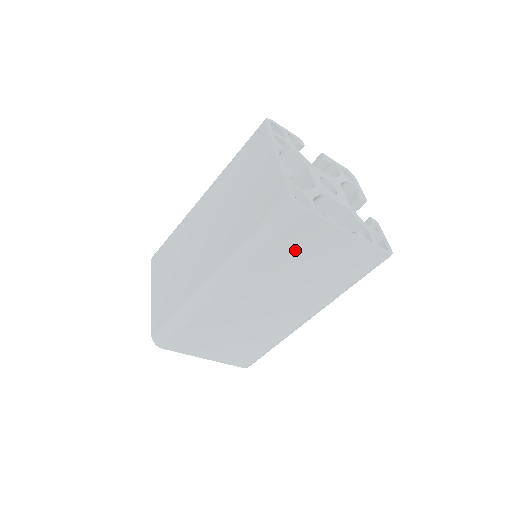
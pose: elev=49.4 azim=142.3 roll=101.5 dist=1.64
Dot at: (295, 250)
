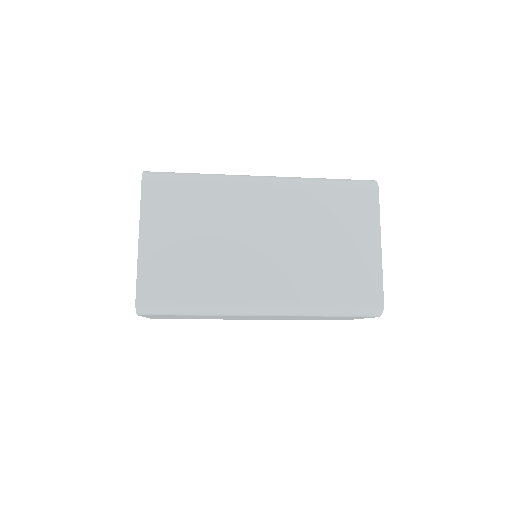
Dot at: (332, 317)
